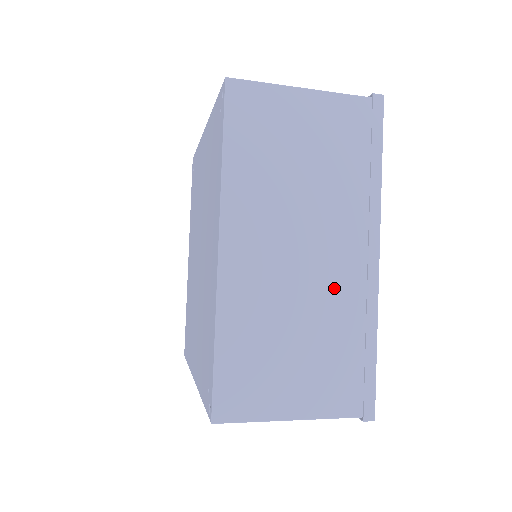
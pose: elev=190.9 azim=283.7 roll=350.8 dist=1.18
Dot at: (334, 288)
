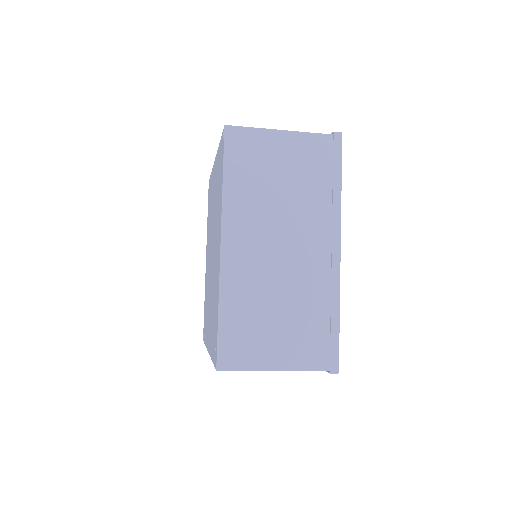
Dot at: (306, 274)
